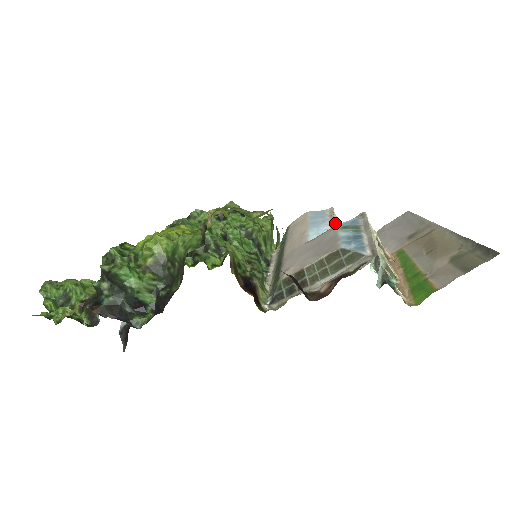
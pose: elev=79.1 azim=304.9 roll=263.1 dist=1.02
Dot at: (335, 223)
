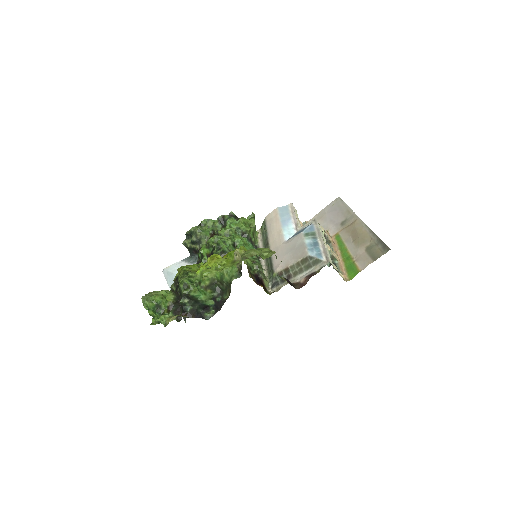
Dot at: occluded
